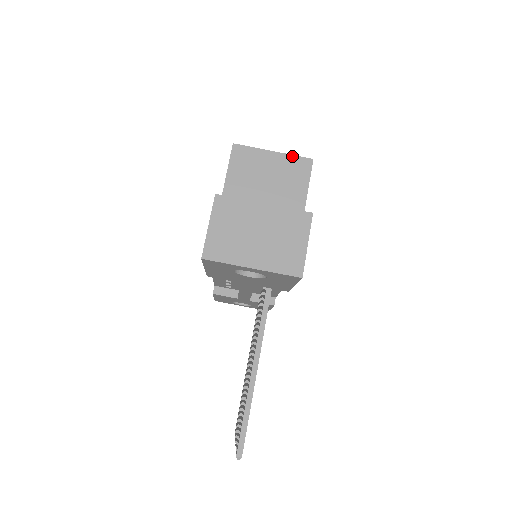
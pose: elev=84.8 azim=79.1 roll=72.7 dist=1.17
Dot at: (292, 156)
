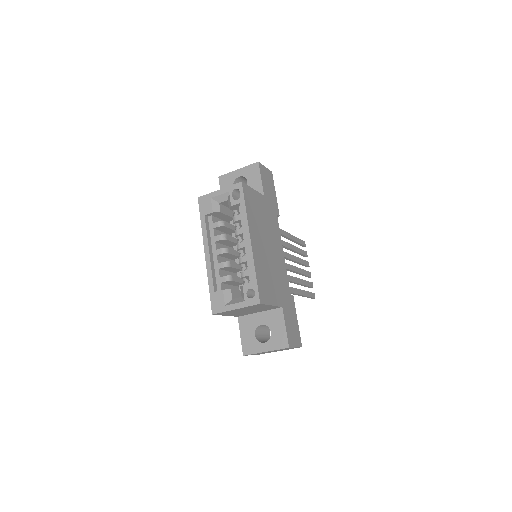
Dot at: (248, 307)
